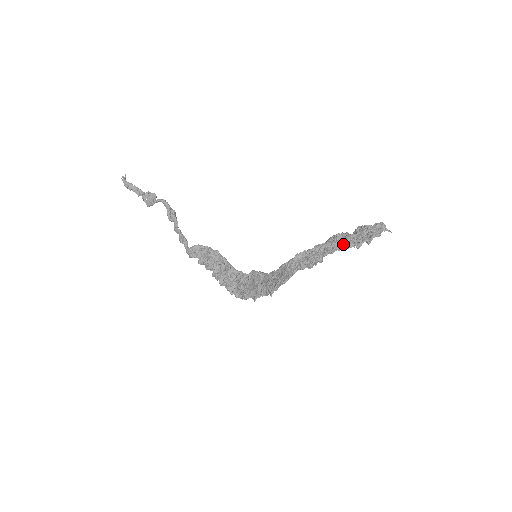
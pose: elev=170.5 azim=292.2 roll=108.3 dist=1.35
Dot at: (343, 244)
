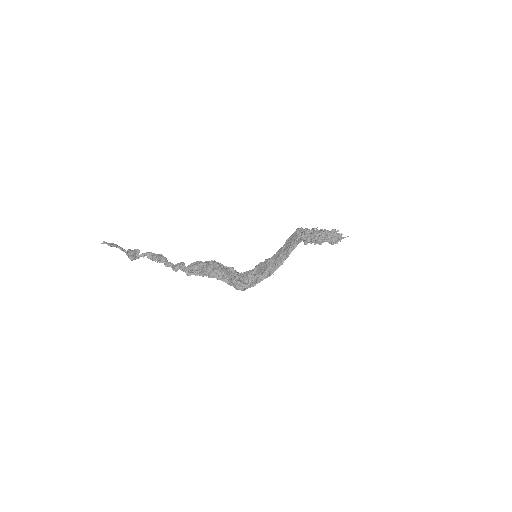
Dot at: (324, 230)
